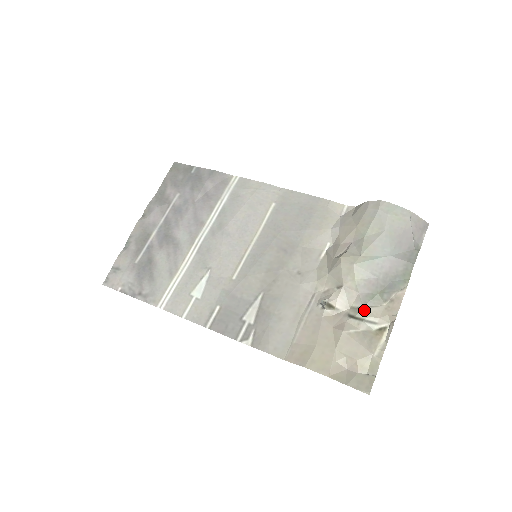
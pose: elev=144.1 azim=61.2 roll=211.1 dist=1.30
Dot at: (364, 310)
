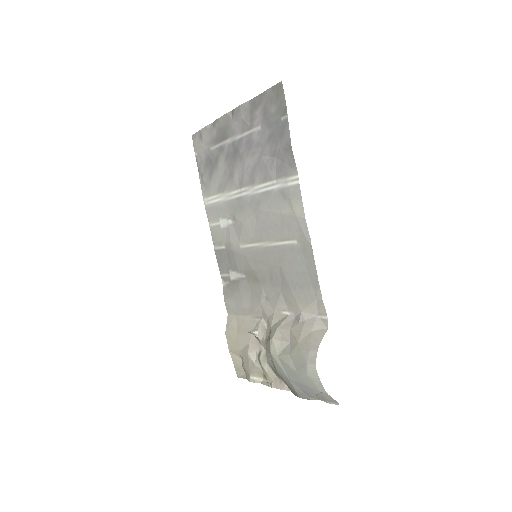
Dot at: (265, 363)
